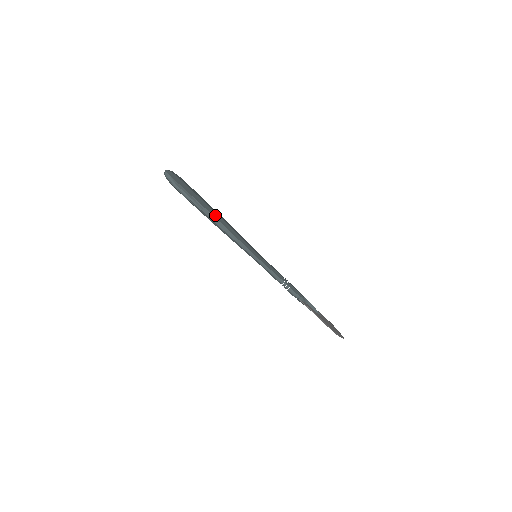
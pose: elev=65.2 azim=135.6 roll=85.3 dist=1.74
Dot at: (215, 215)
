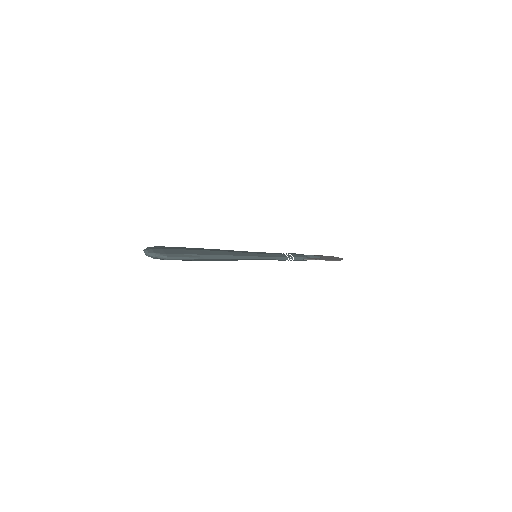
Dot at: (210, 253)
